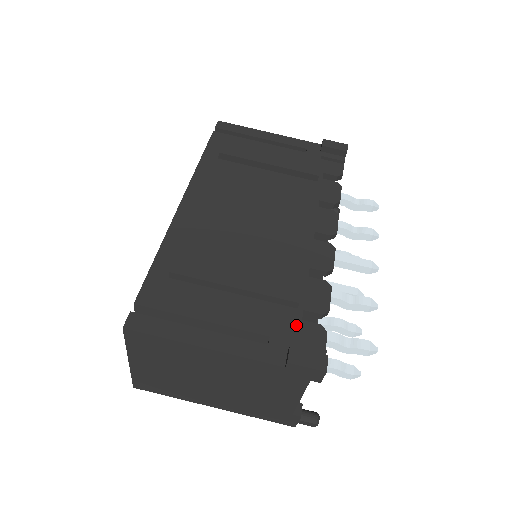
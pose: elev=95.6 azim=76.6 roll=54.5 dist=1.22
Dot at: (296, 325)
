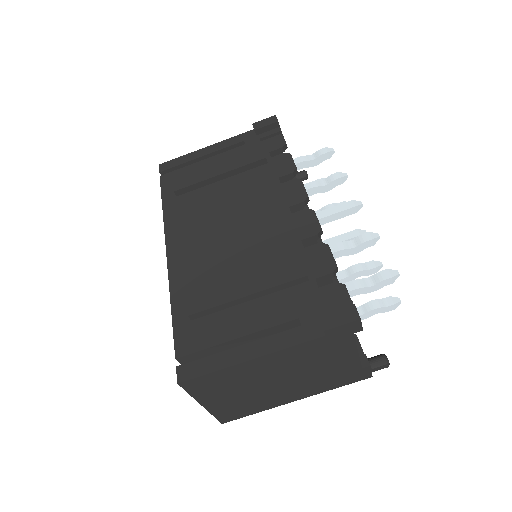
Dot at: (316, 295)
